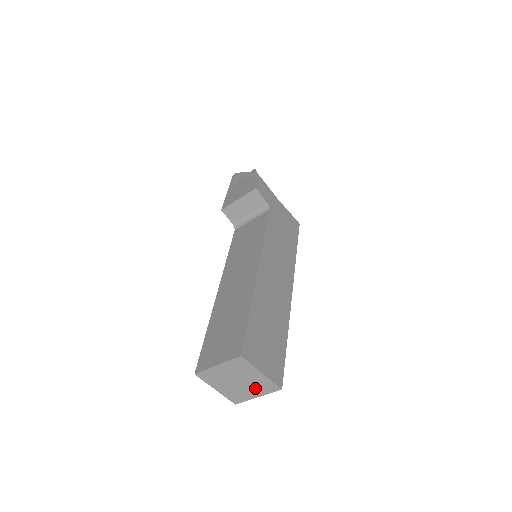
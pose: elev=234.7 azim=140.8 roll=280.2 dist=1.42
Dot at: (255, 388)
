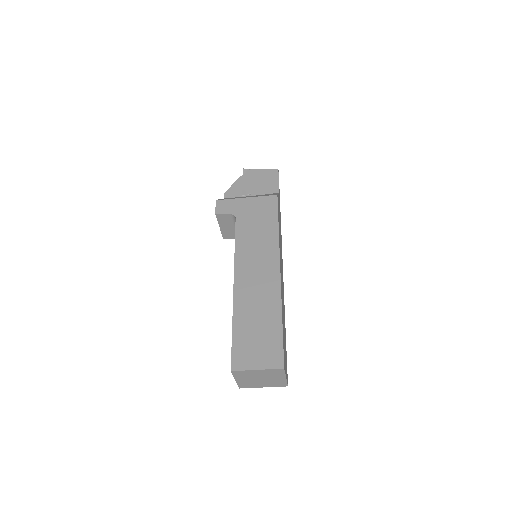
Dot at: (274, 376)
